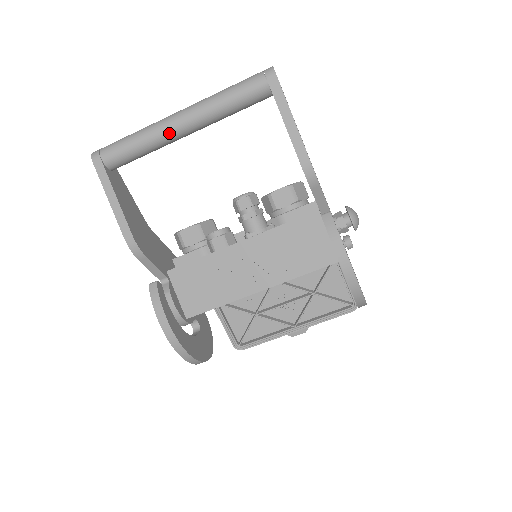
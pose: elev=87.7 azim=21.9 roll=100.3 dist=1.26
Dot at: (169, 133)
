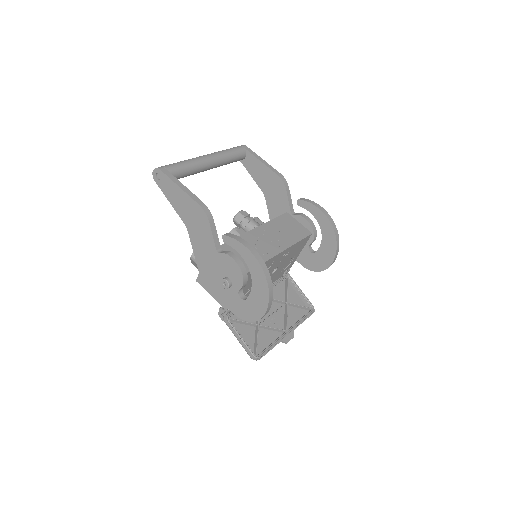
Dot at: (203, 161)
